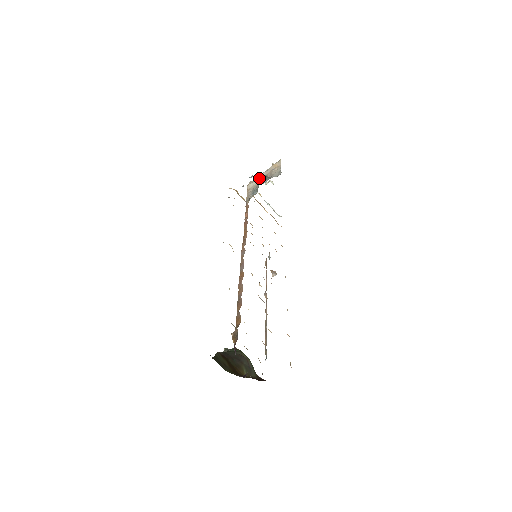
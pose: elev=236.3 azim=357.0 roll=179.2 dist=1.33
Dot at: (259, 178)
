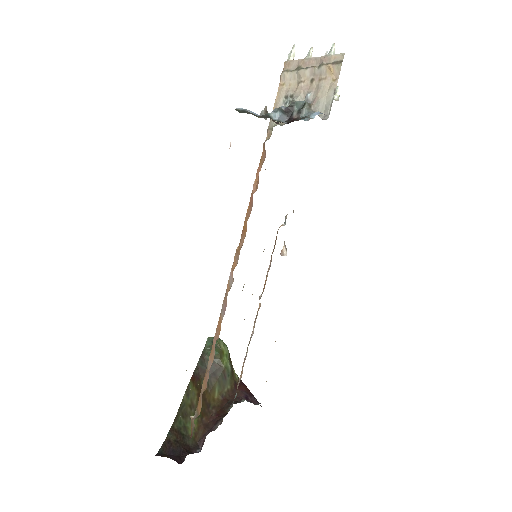
Dot at: (301, 75)
